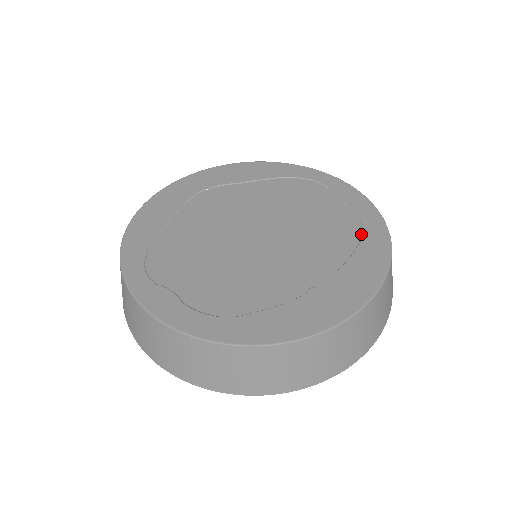
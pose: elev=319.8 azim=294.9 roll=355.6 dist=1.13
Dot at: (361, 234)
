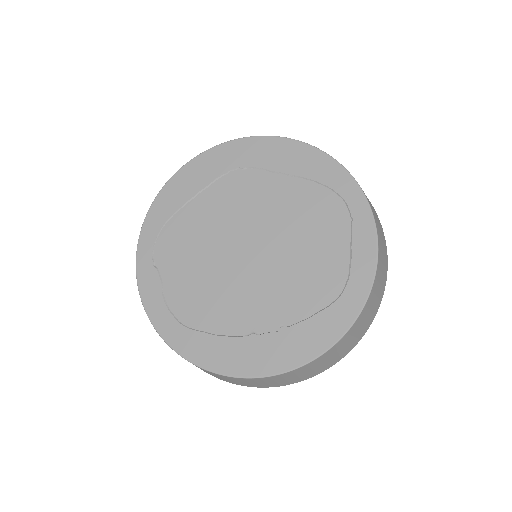
Dot at: (336, 298)
